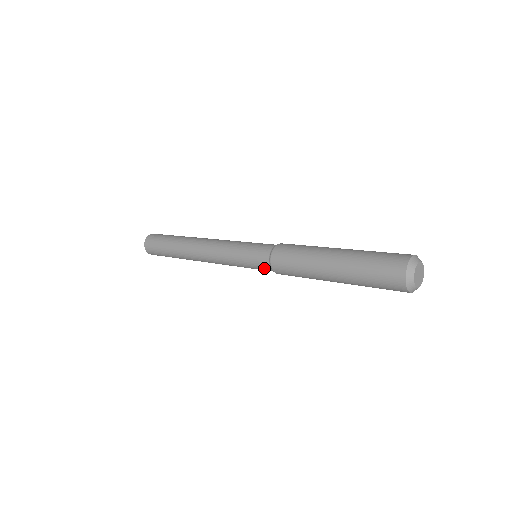
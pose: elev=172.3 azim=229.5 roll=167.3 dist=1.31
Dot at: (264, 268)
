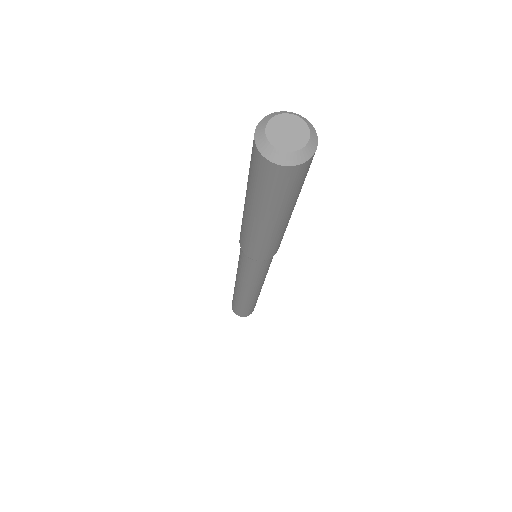
Dot at: (253, 263)
